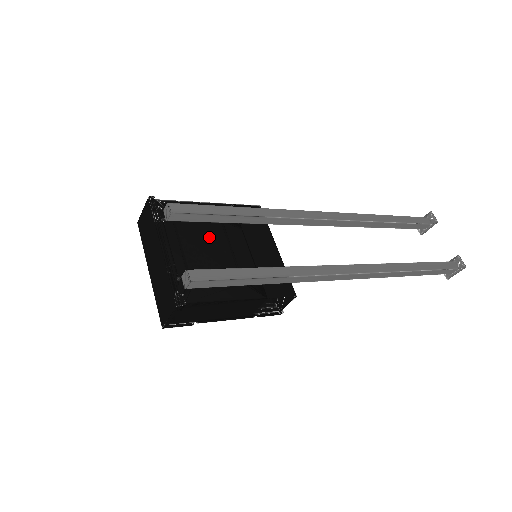
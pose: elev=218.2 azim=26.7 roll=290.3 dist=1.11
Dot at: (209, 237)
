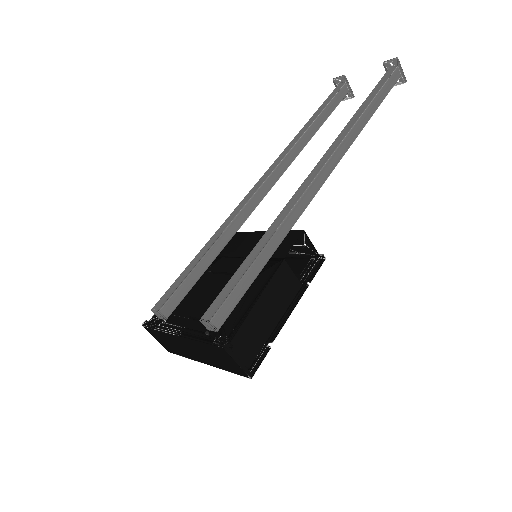
Dot at: (205, 289)
